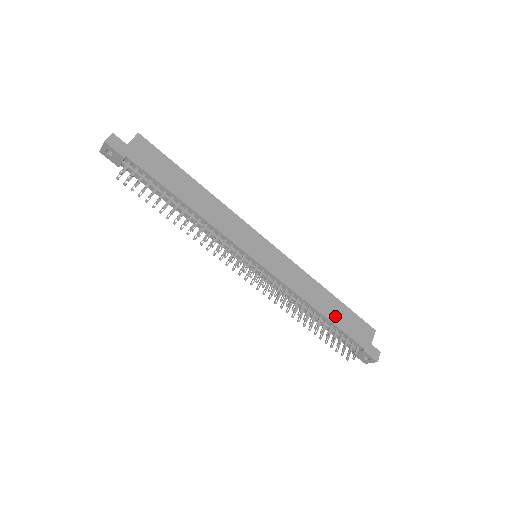
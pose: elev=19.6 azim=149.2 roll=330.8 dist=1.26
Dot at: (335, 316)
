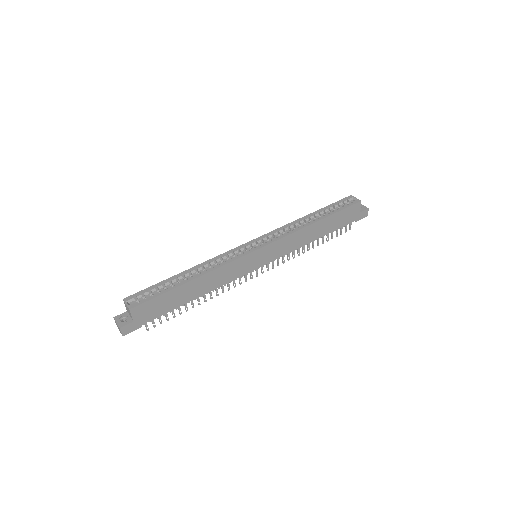
Dot at: (328, 228)
